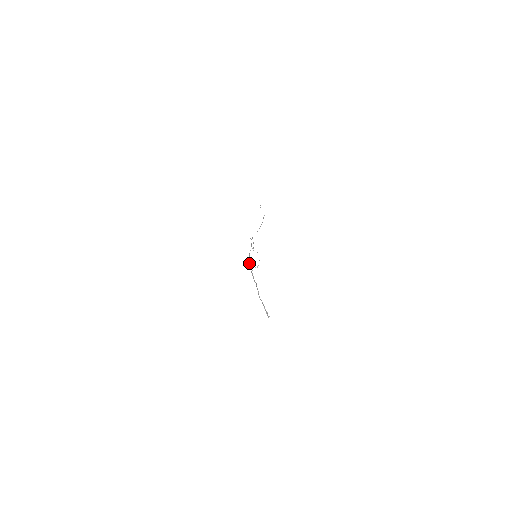
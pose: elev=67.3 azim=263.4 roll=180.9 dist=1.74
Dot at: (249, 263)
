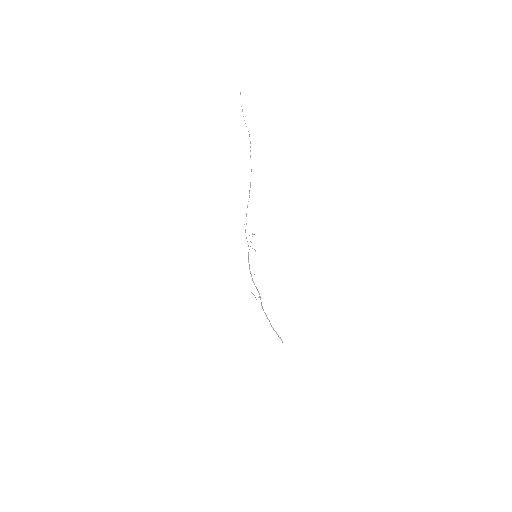
Dot at: occluded
